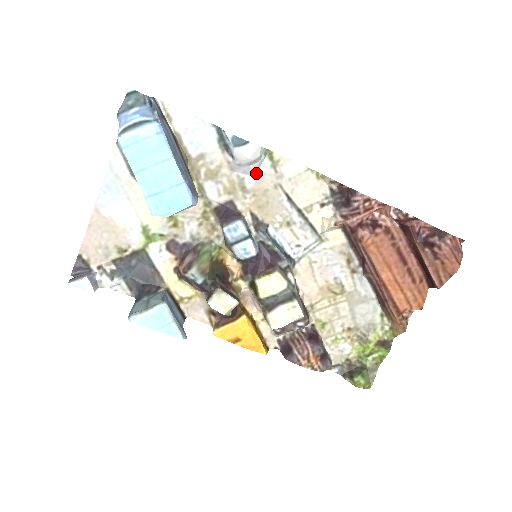
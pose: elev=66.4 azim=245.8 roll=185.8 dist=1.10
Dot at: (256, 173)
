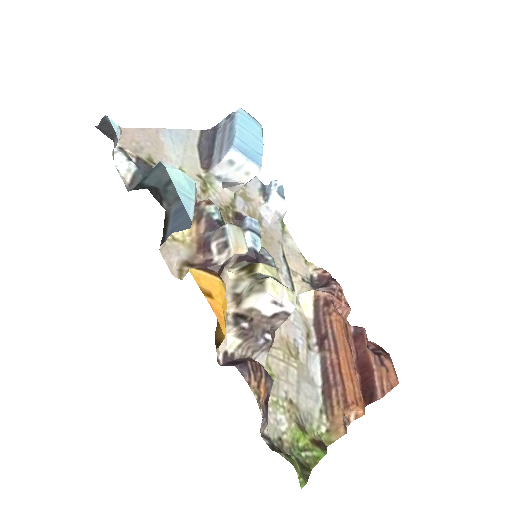
Dot at: (271, 224)
